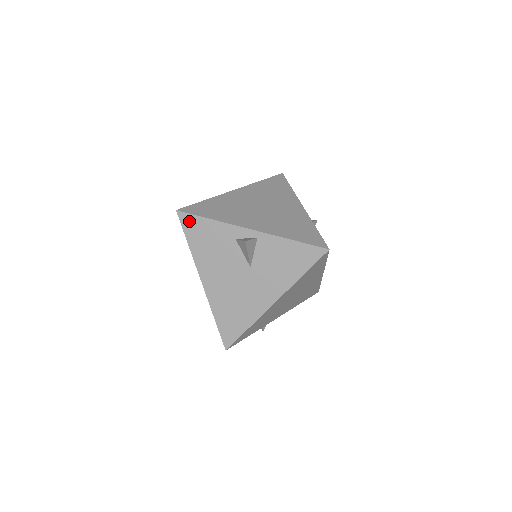
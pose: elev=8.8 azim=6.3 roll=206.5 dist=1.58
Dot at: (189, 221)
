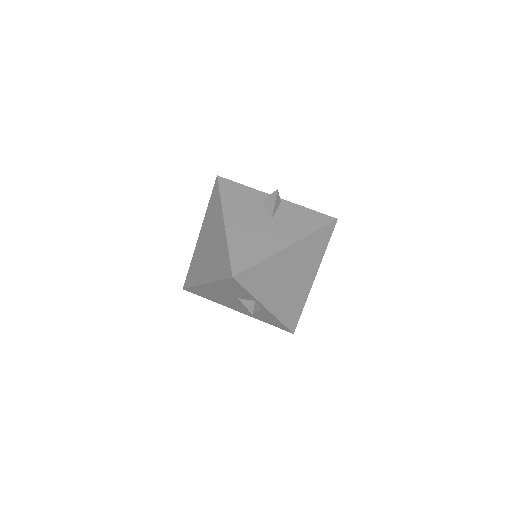
Dot at: (226, 183)
